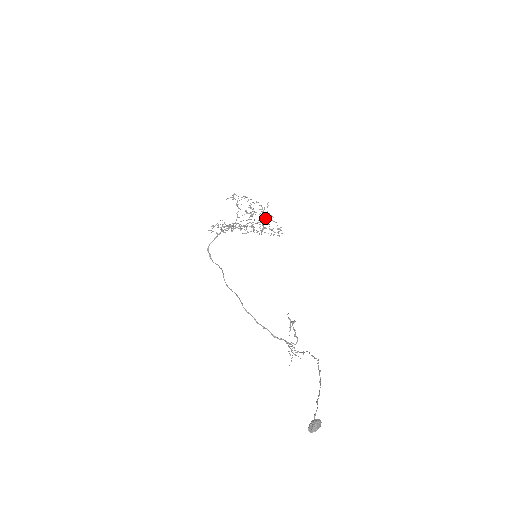
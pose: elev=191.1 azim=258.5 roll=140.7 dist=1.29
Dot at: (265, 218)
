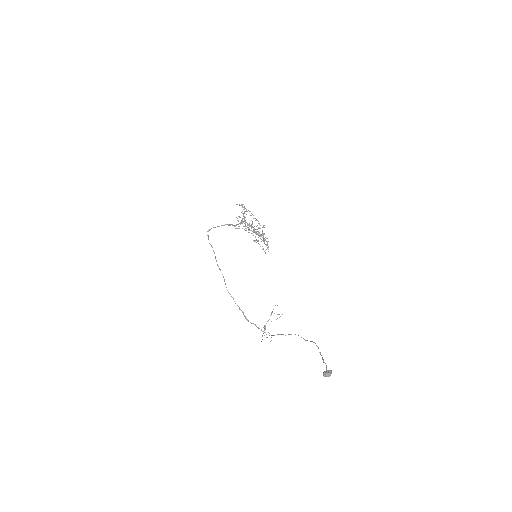
Dot at: occluded
